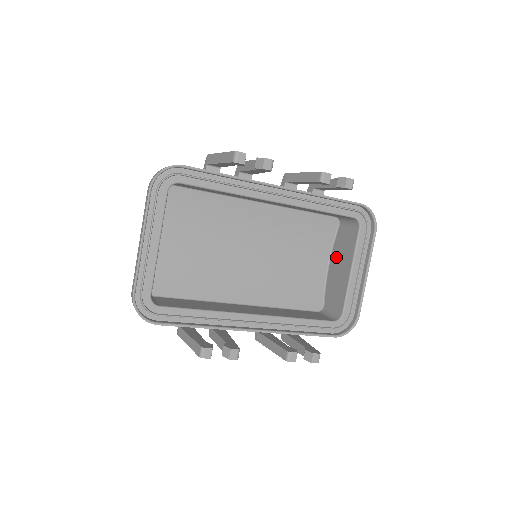
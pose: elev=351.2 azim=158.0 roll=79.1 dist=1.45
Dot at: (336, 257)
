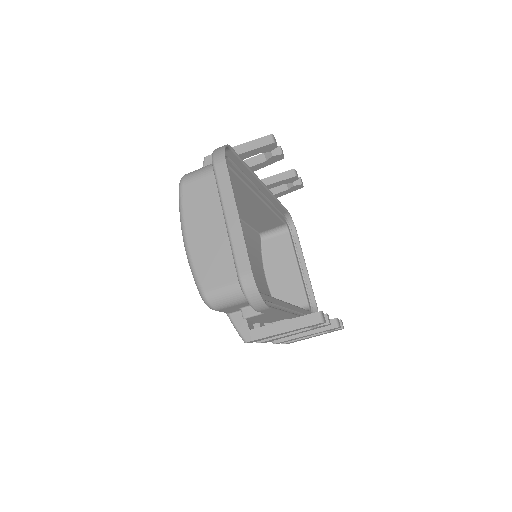
Dot at: (272, 266)
